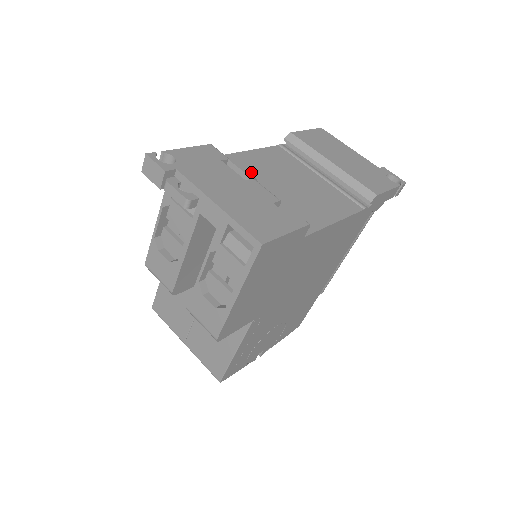
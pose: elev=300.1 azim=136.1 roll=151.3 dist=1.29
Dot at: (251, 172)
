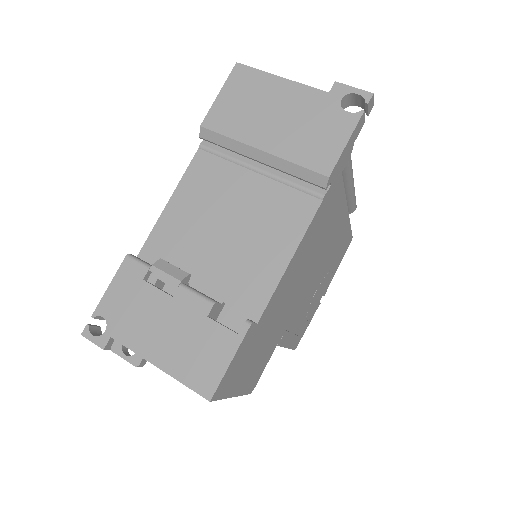
Dot at: (182, 244)
